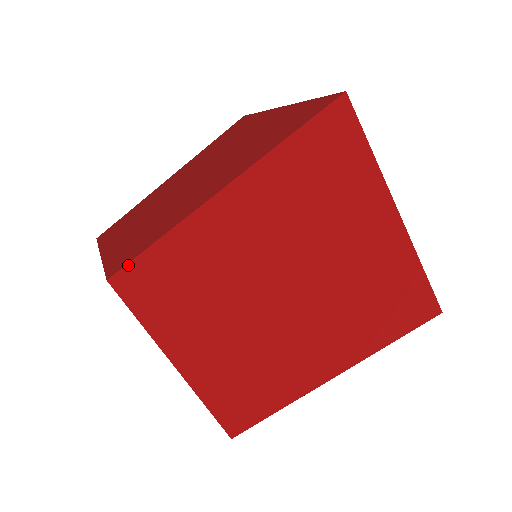
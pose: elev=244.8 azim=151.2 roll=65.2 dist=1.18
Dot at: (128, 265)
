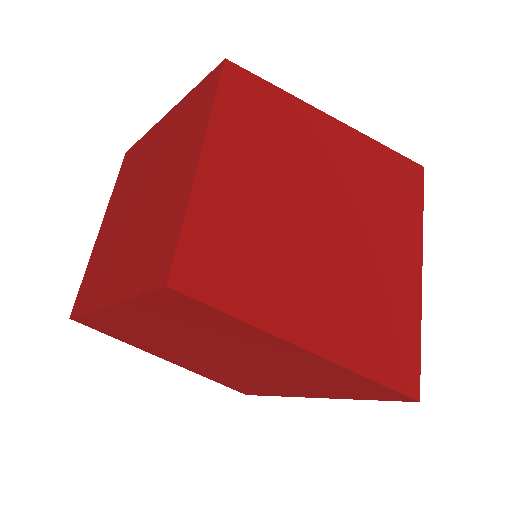
Dot at: (247, 71)
